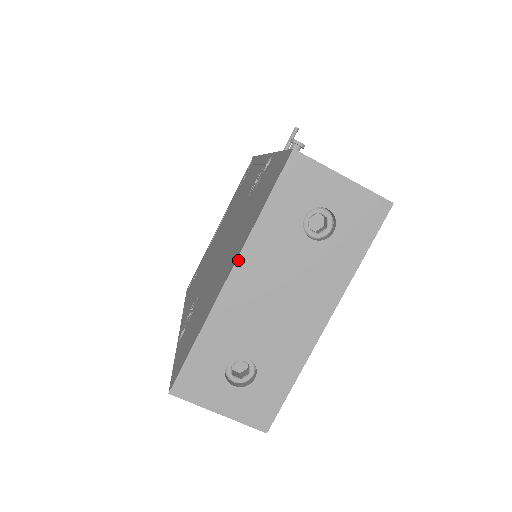
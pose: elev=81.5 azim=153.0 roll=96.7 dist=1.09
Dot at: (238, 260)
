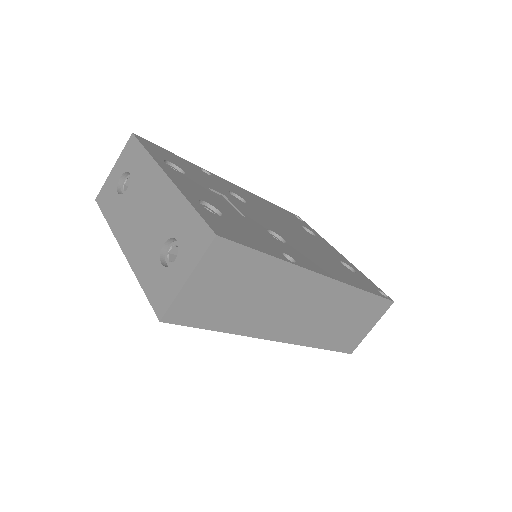
Dot at: (119, 242)
